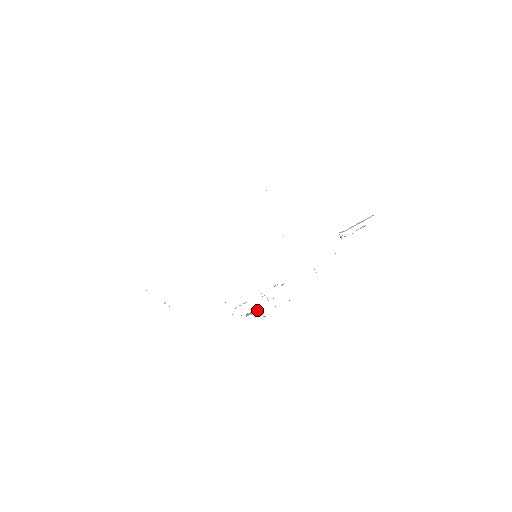
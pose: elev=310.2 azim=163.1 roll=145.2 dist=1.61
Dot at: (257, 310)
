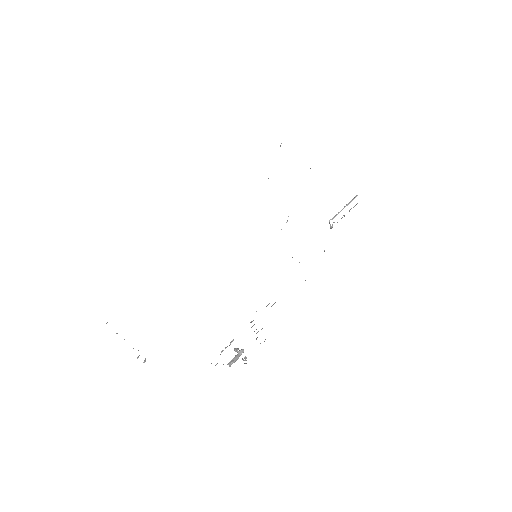
Dot at: (243, 352)
